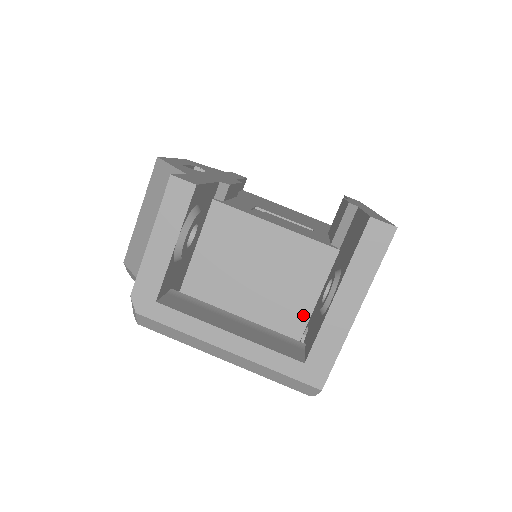
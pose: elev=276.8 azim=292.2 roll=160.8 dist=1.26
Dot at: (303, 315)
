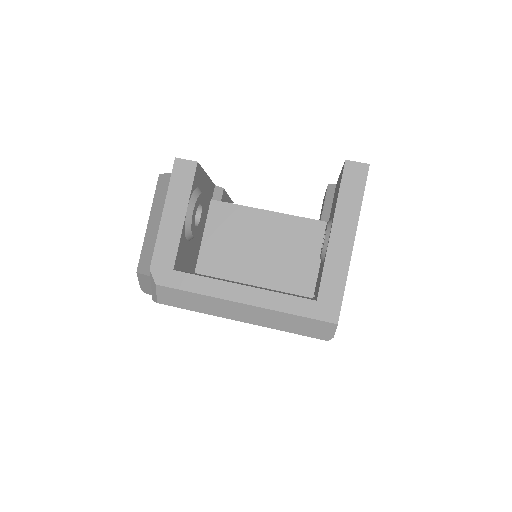
Dot at: (308, 288)
